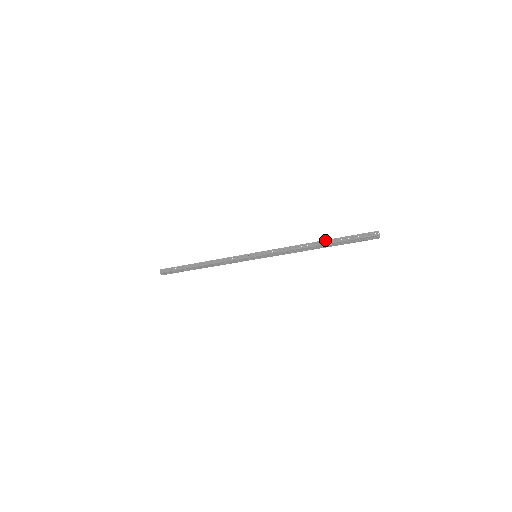
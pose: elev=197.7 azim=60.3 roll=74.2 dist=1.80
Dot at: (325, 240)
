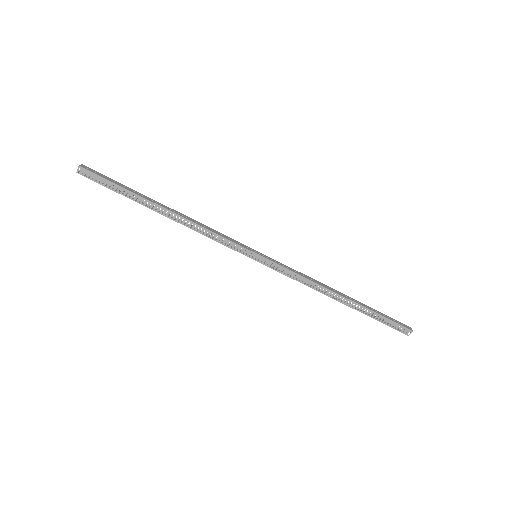
Dot at: occluded
